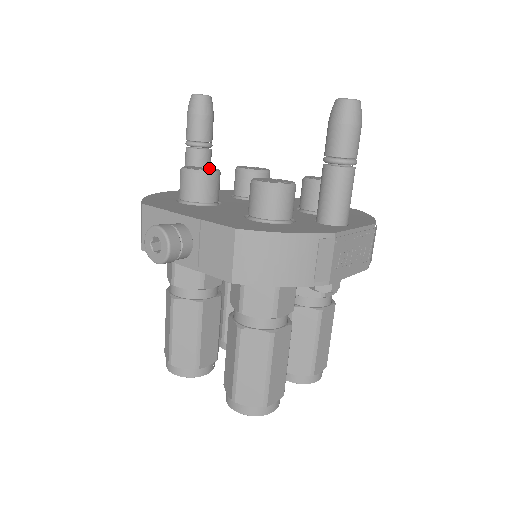
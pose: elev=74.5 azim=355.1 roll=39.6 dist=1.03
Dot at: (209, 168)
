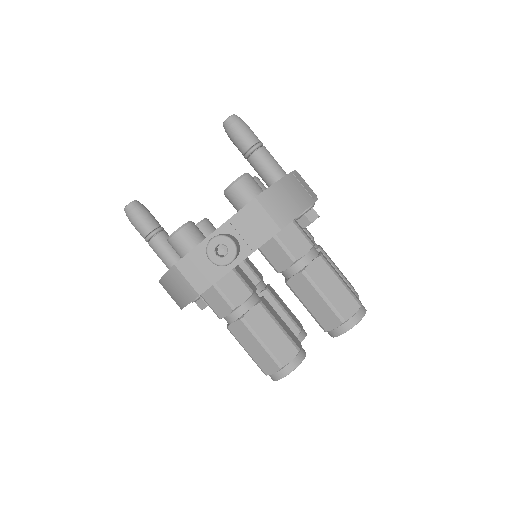
Dot at: occluded
